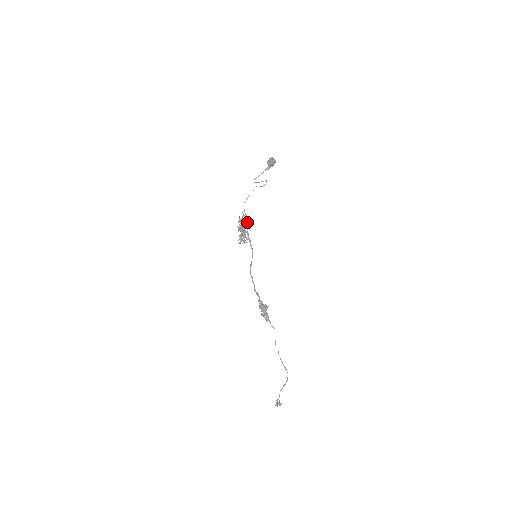
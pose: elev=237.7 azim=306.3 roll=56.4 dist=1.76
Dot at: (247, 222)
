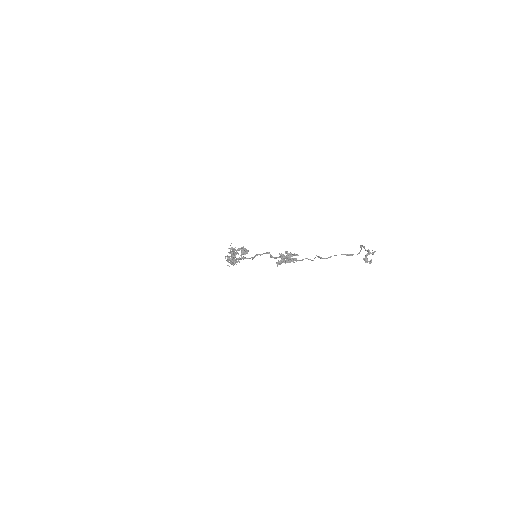
Dot at: occluded
